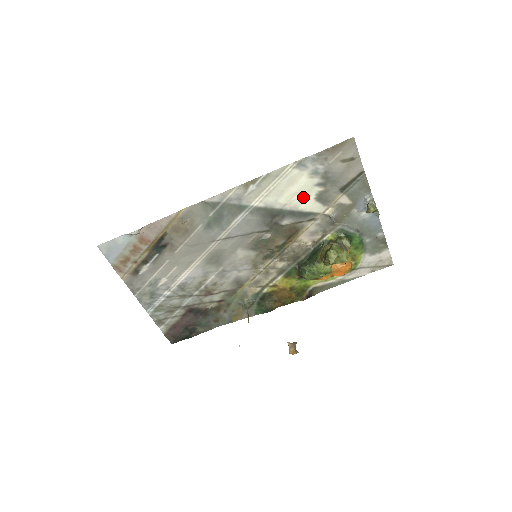
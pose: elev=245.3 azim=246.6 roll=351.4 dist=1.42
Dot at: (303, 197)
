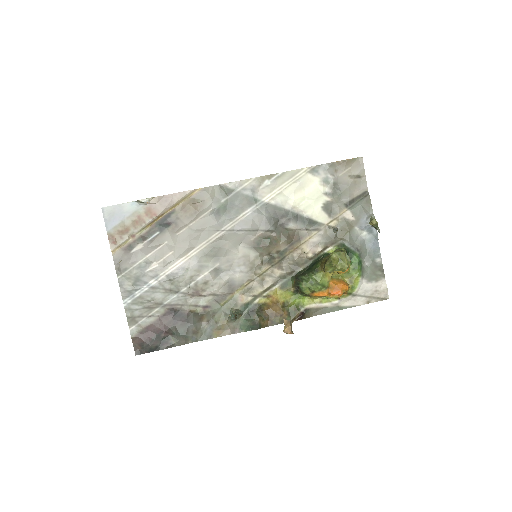
Dot at: (311, 203)
